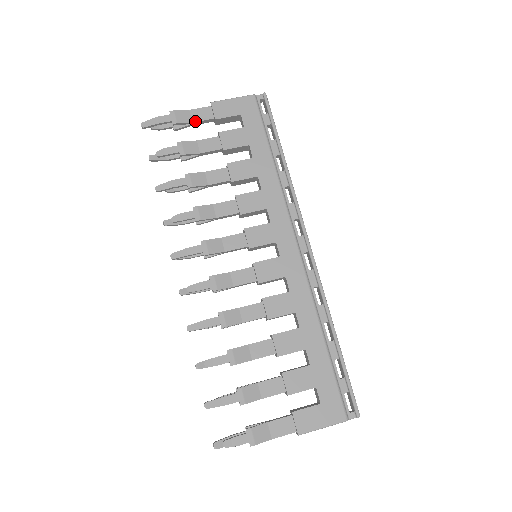
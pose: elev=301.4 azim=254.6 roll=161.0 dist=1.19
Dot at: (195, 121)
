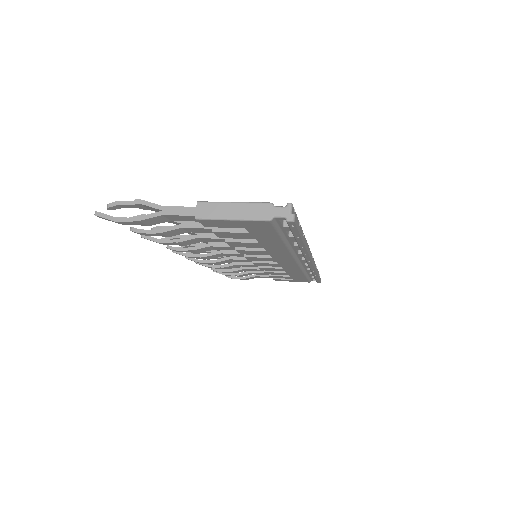
Dot at: occluded
